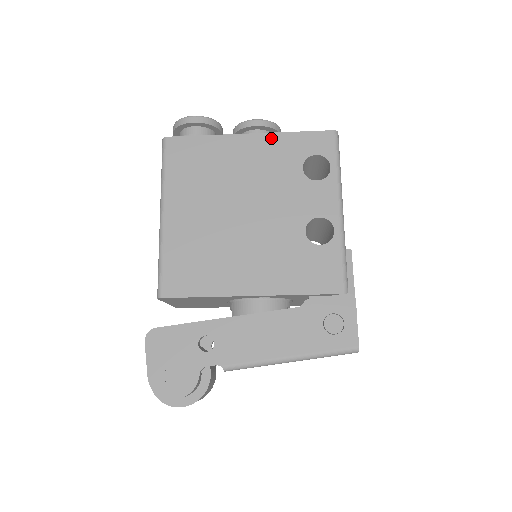
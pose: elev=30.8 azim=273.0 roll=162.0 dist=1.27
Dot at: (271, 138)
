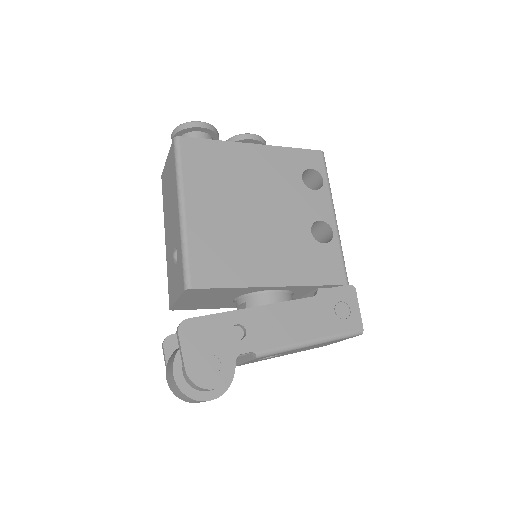
Dot at: (273, 150)
